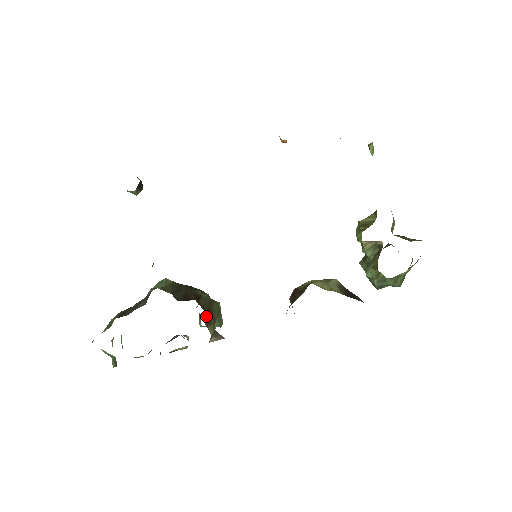
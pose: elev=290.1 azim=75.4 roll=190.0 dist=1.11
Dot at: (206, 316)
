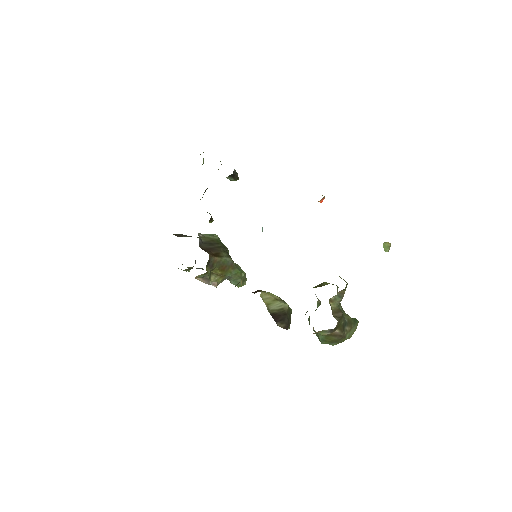
Dot at: (210, 267)
